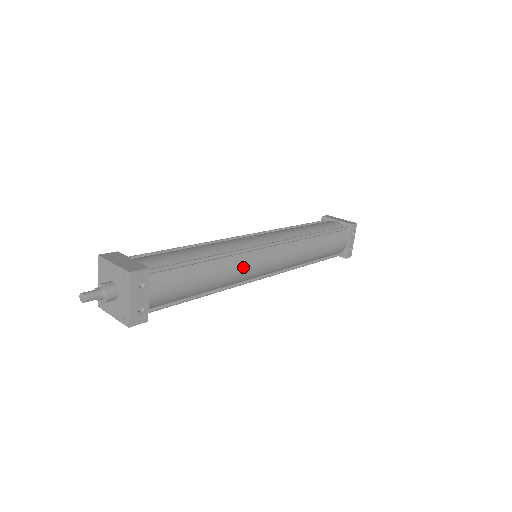
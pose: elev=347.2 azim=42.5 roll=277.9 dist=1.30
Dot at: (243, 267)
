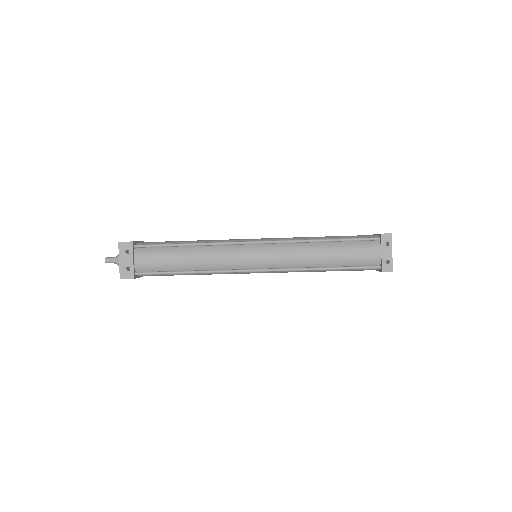
Dot at: (221, 256)
